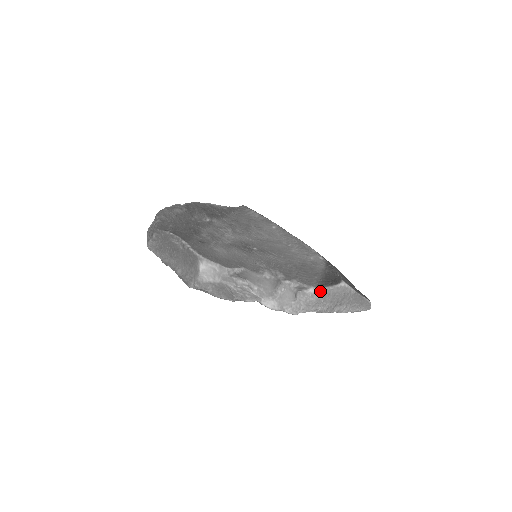
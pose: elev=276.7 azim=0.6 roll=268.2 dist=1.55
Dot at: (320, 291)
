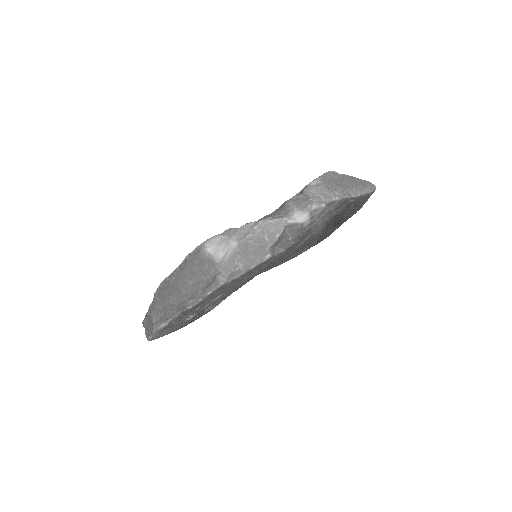
Dot at: (318, 179)
